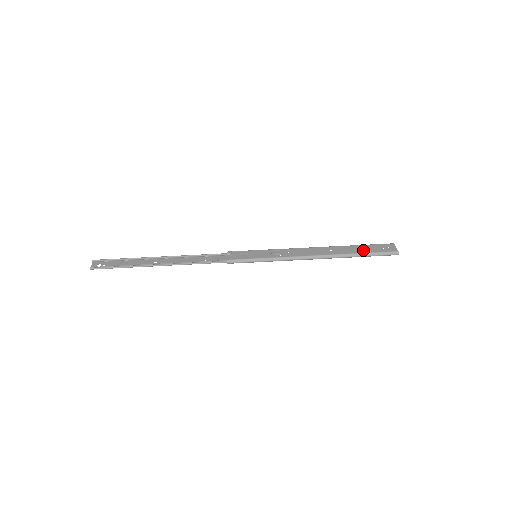
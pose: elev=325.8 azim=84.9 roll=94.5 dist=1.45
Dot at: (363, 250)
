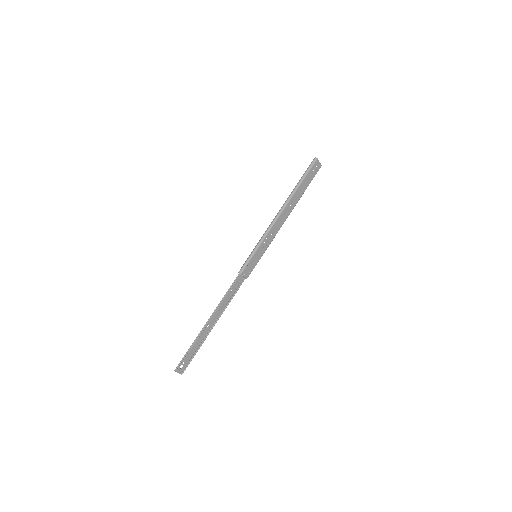
Dot at: (306, 186)
